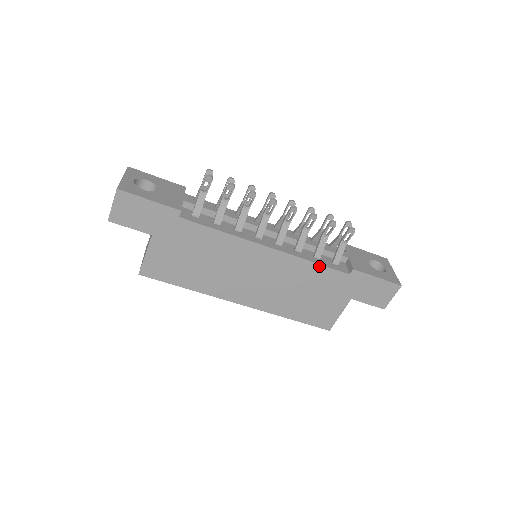
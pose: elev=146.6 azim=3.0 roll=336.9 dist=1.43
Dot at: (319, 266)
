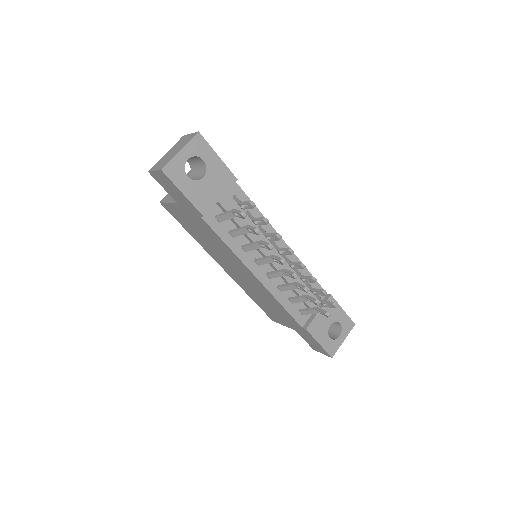
Dot at: (284, 309)
